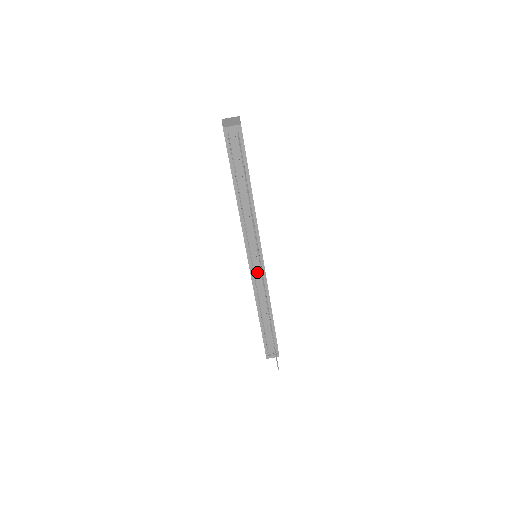
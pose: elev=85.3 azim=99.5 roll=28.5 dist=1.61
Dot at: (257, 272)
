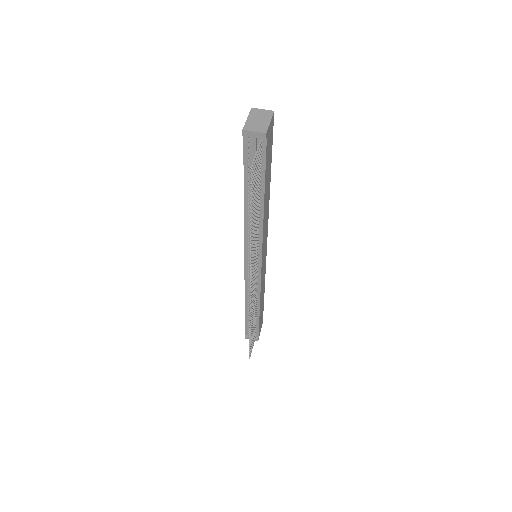
Dot at: occluded
